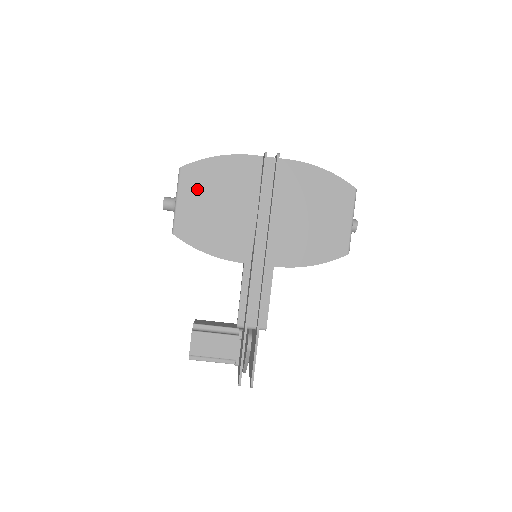
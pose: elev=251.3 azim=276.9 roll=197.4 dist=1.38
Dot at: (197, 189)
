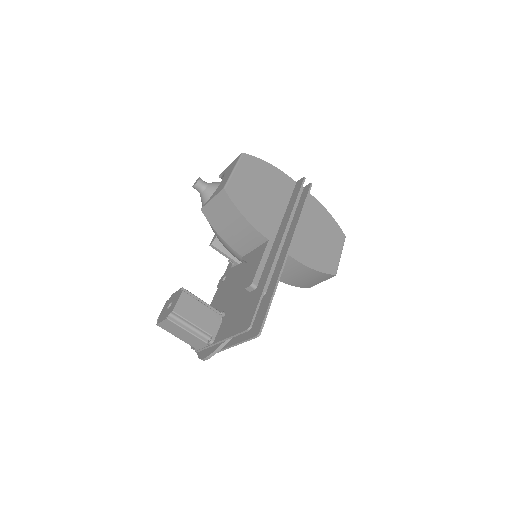
Dot at: (250, 173)
